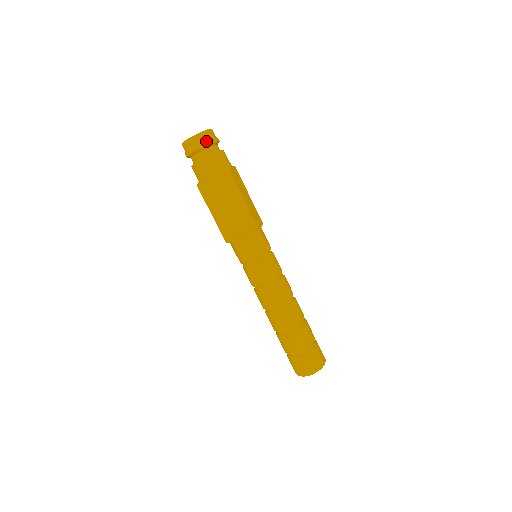
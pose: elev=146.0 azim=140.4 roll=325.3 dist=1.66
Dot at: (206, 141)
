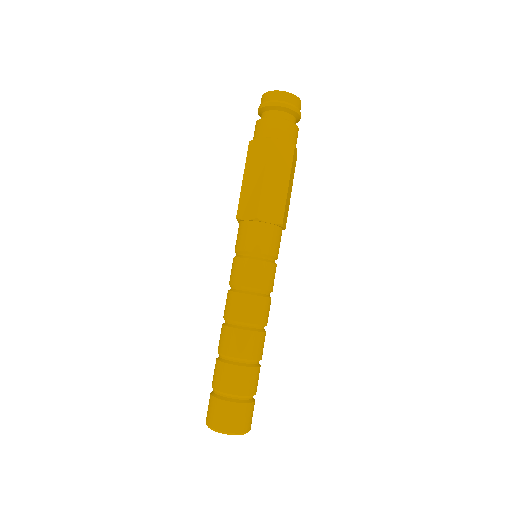
Dot at: (292, 105)
